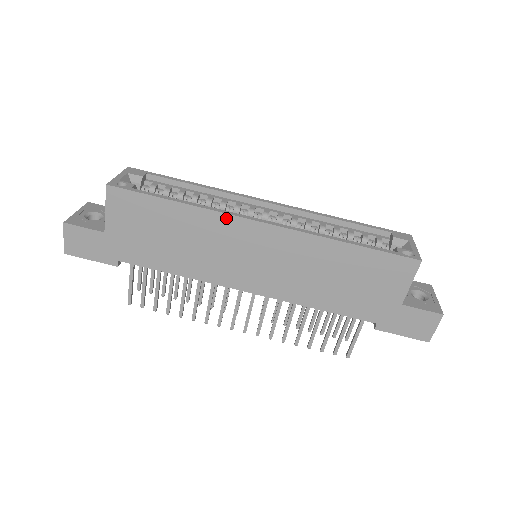
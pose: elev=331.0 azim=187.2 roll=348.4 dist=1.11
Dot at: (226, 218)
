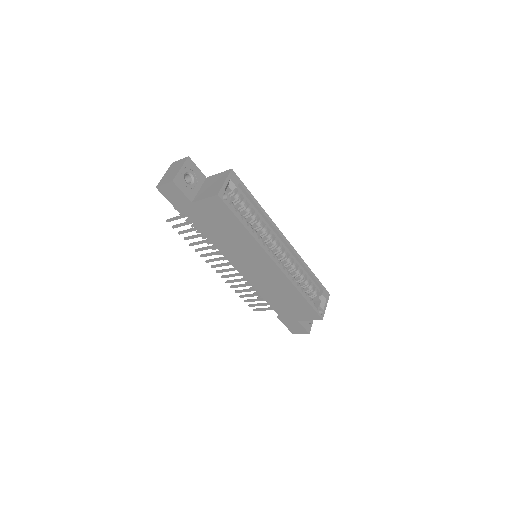
Dot at: (262, 250)
